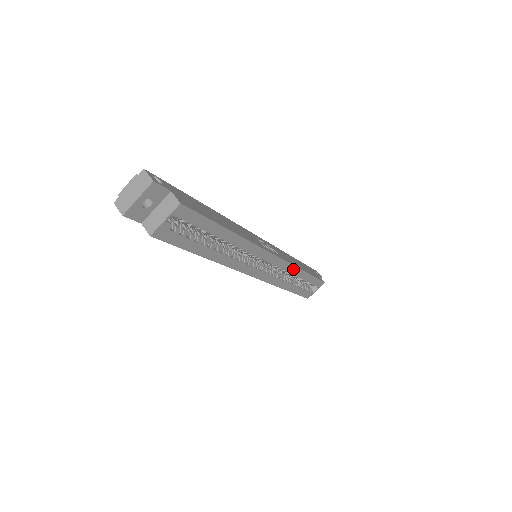
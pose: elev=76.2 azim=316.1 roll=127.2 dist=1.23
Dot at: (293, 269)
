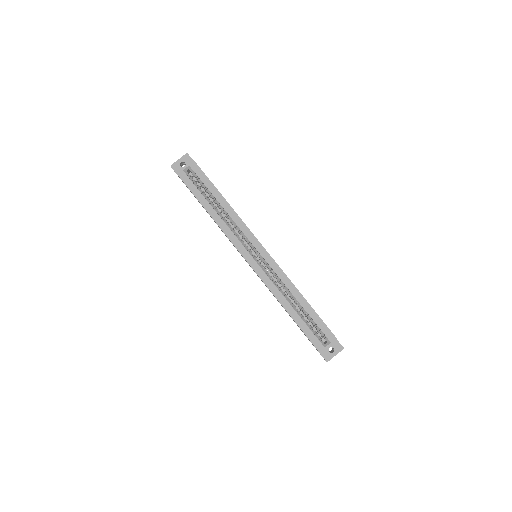
Dot at: (287, 281)
